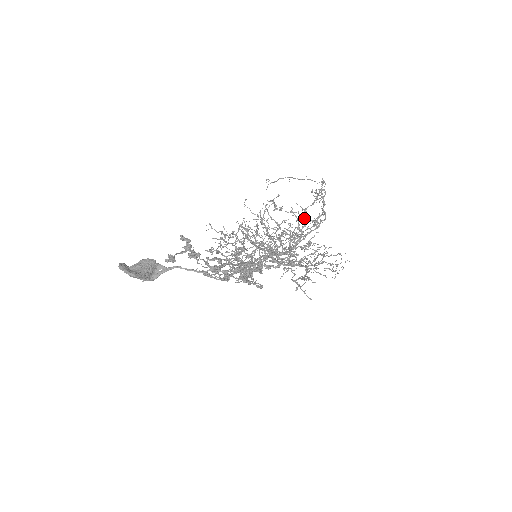
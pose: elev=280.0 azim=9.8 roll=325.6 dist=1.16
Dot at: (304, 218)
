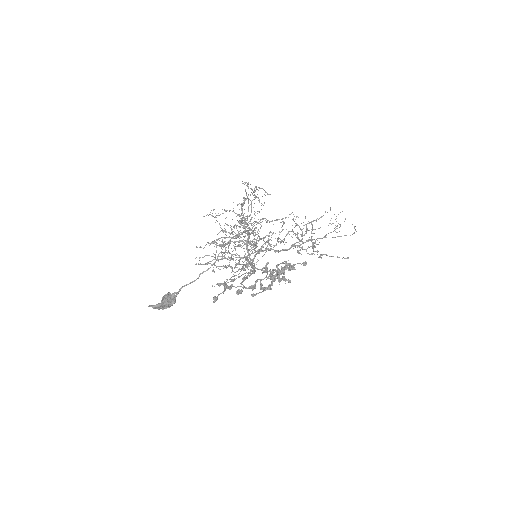
Dot at: (244, 209)
